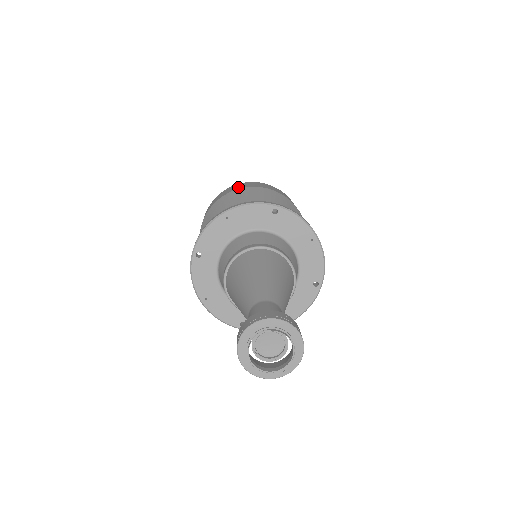
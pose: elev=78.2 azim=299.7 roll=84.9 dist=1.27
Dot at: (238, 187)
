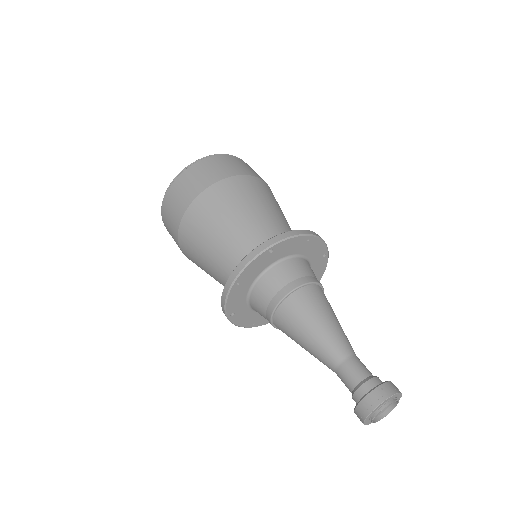
Dot at: (185, 198)
